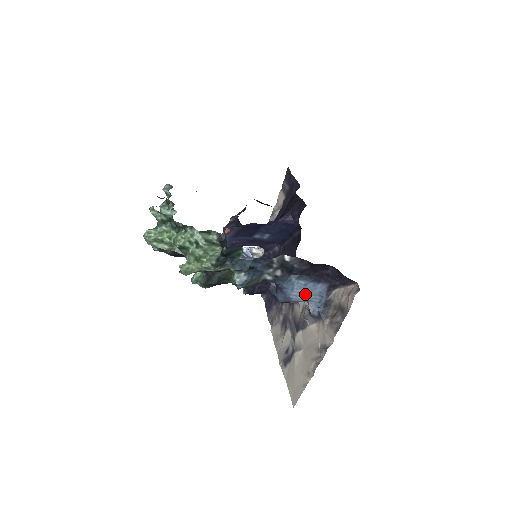
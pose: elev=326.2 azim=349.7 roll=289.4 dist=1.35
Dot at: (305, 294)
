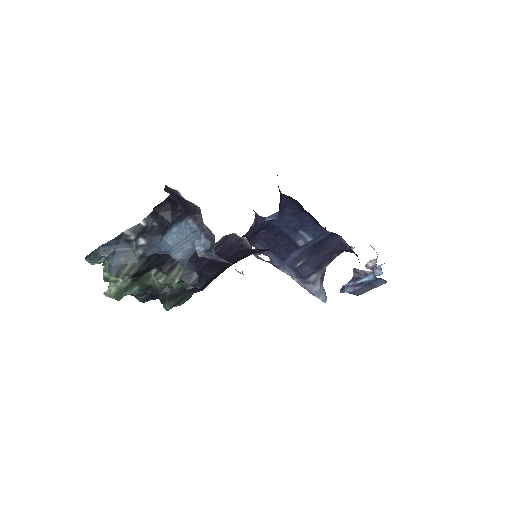
Dot at: (181, 242)
